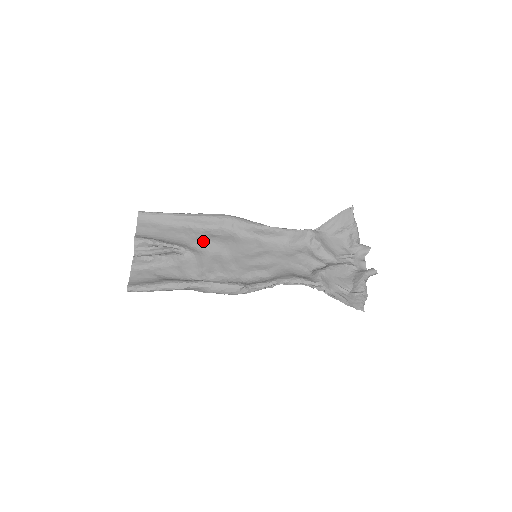
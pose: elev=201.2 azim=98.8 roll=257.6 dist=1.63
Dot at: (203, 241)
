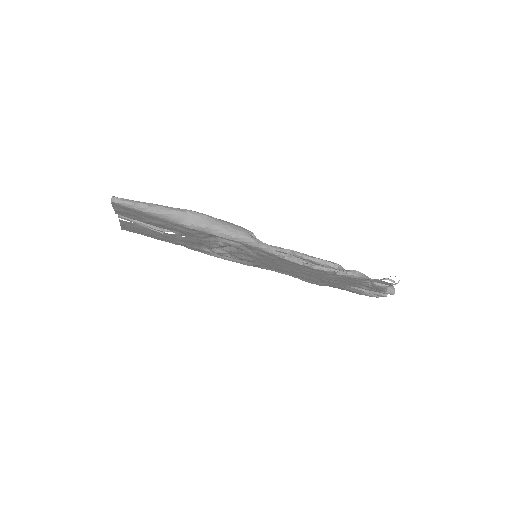
Dot at: occluded
